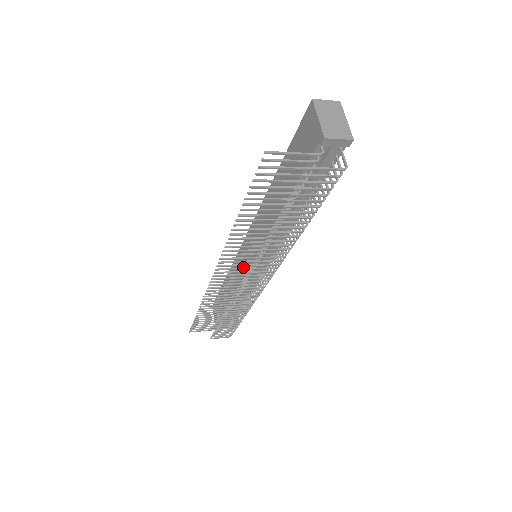
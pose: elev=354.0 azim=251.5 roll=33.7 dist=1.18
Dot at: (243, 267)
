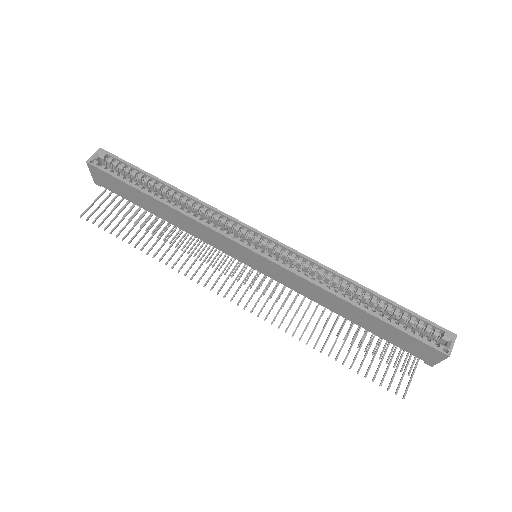
Dot at: occluded
